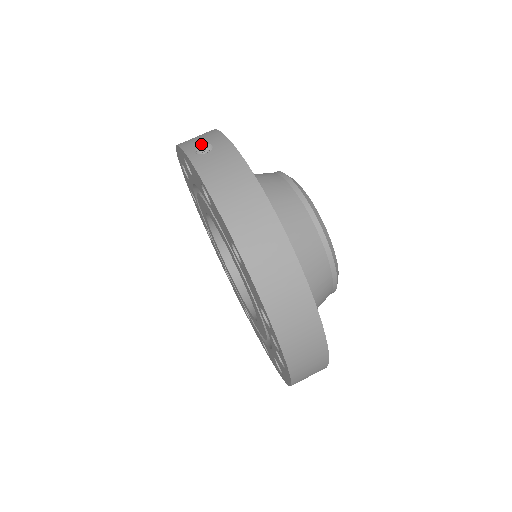
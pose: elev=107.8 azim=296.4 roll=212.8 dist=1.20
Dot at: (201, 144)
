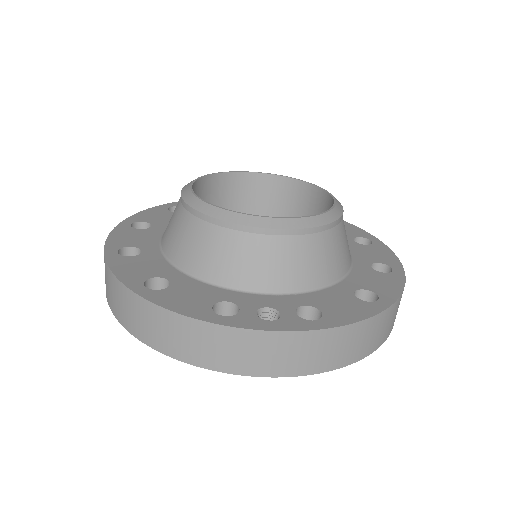
Dot at: occluded
